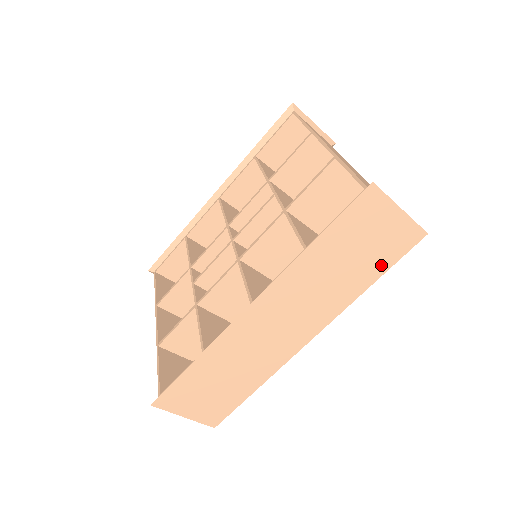
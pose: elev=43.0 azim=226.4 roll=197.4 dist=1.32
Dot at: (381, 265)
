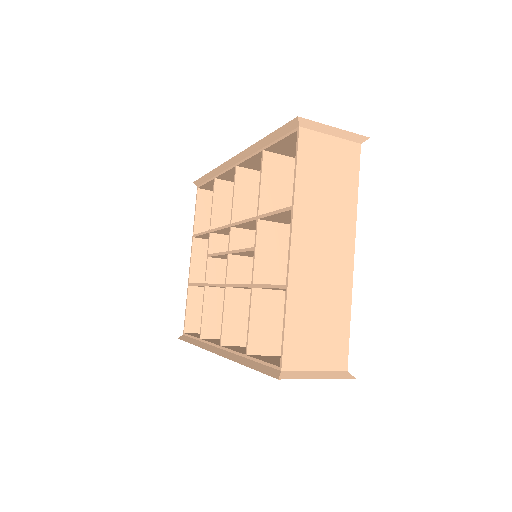
Dot at: occluded
